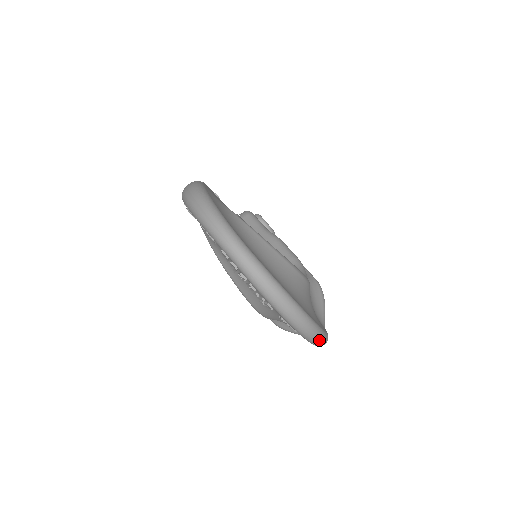
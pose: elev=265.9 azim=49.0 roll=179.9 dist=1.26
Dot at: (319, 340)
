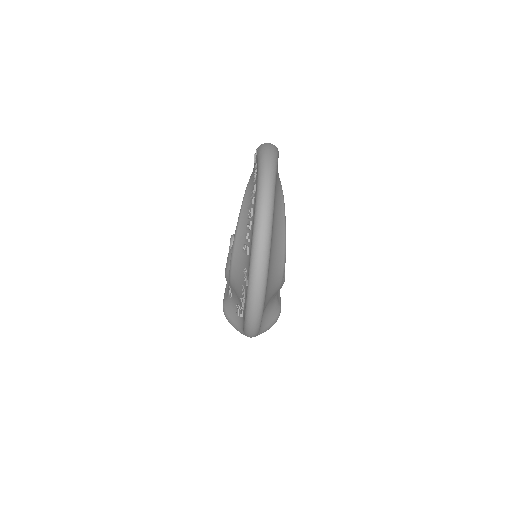
Dot at: (255, 313)
